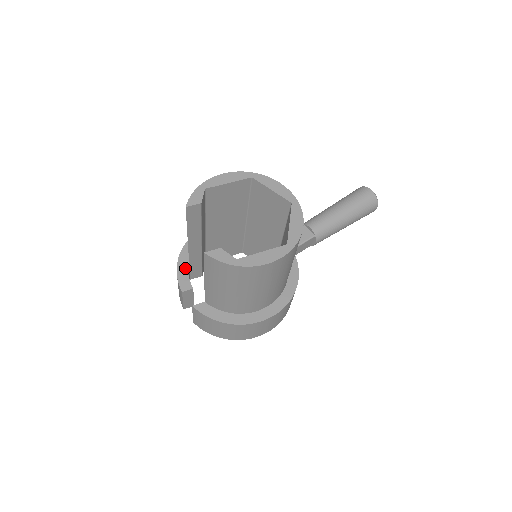
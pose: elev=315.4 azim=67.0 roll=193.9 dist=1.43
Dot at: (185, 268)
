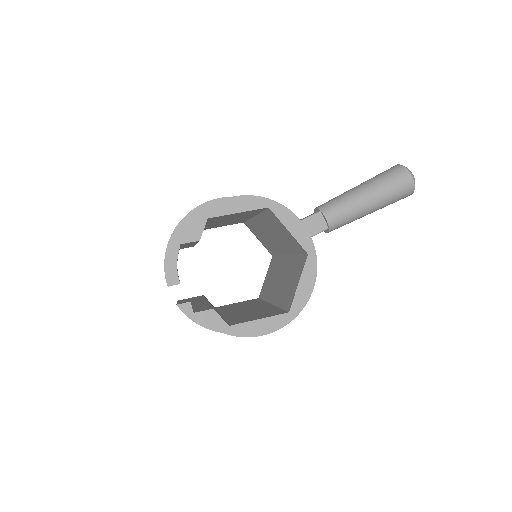
Dot at: (174, 257)
